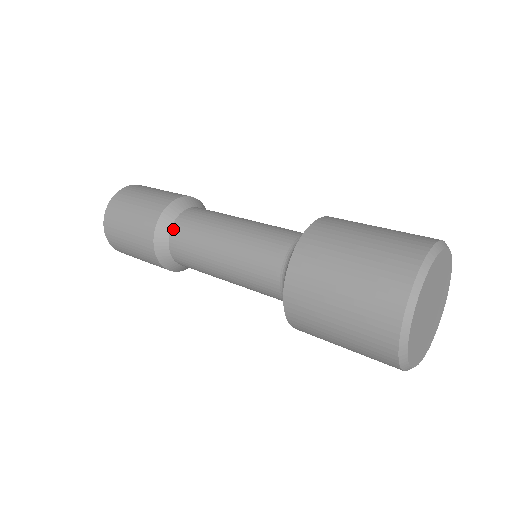
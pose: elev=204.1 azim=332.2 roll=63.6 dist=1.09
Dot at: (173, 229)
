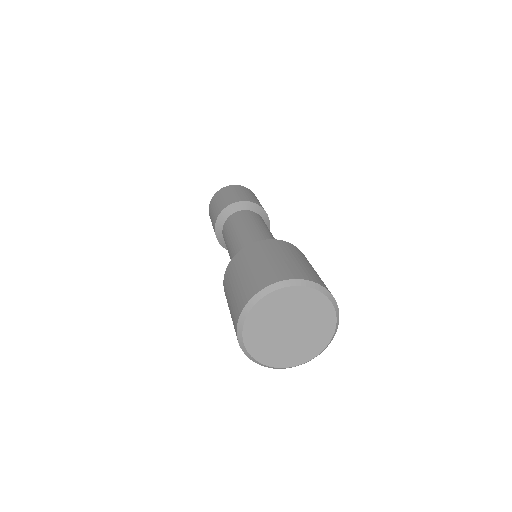
Dot at: (232, 215)
